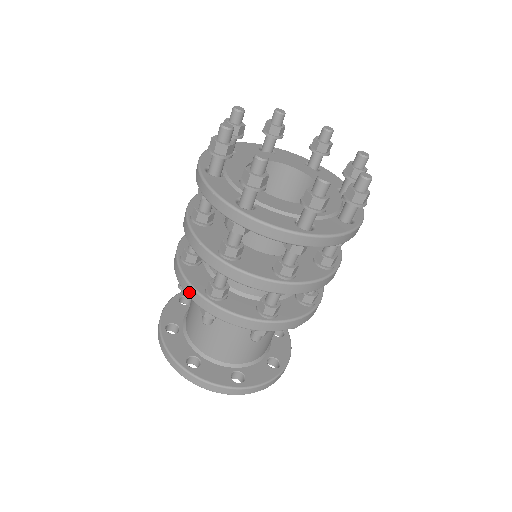
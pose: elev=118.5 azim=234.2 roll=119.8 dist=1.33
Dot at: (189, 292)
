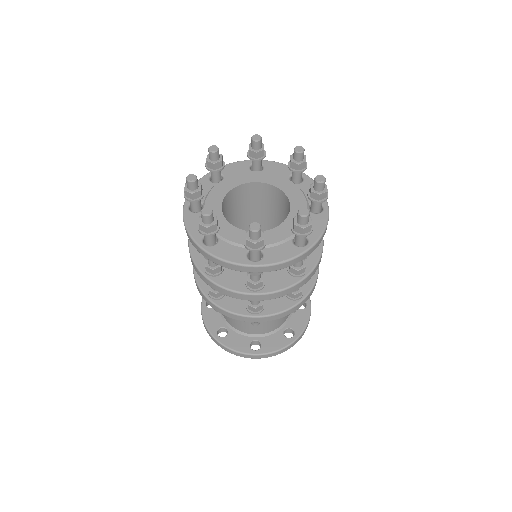
Dot at: (237, 318)
